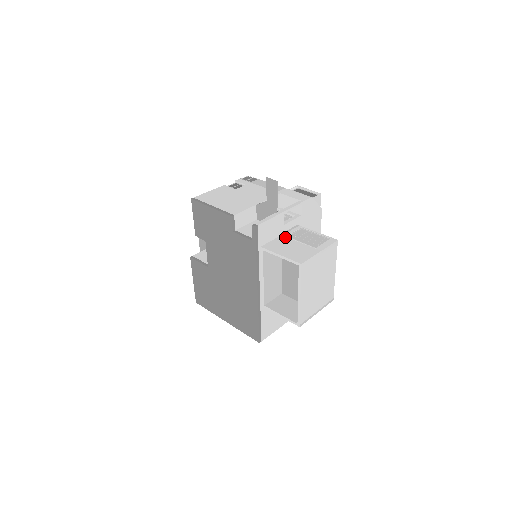
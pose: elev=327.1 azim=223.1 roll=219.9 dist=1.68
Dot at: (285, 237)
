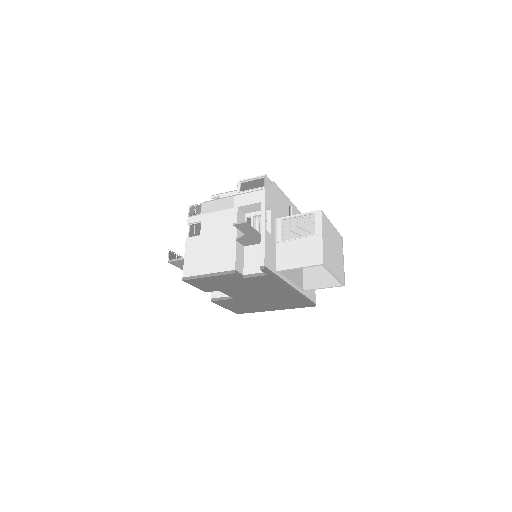
Dot at: (281, 243)
